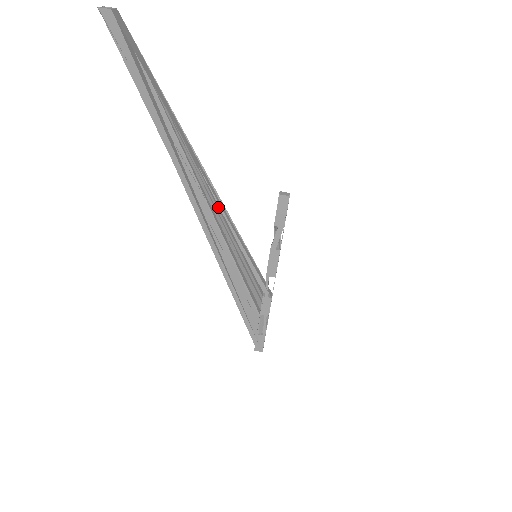
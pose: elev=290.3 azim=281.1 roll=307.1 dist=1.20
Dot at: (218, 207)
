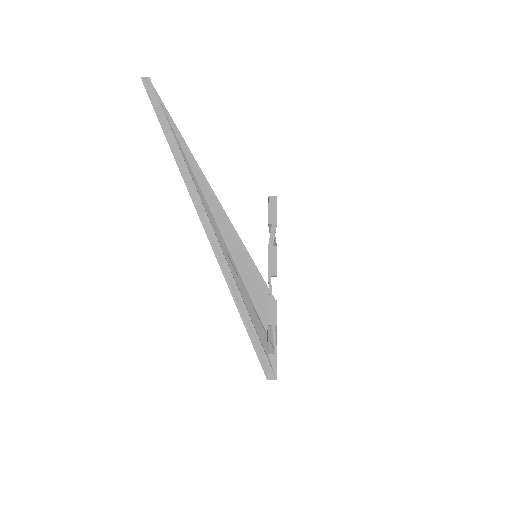
Dot at: (219, 210)
